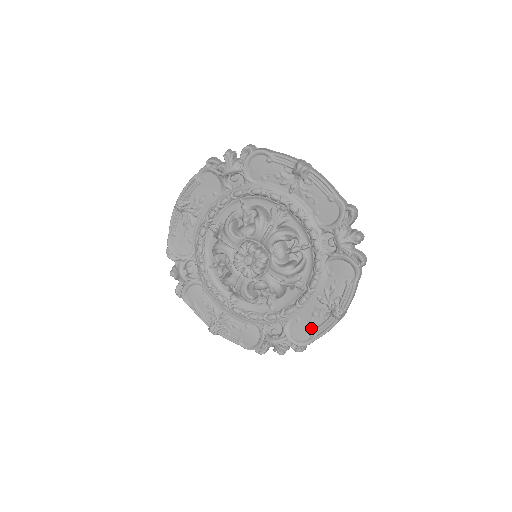
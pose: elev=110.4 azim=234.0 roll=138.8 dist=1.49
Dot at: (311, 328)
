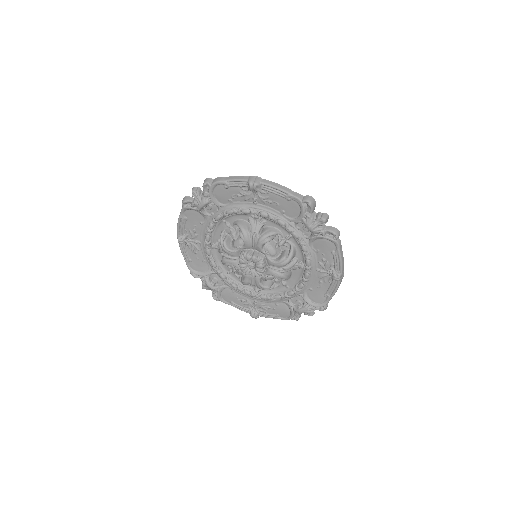
Dot at: (323, 292)
